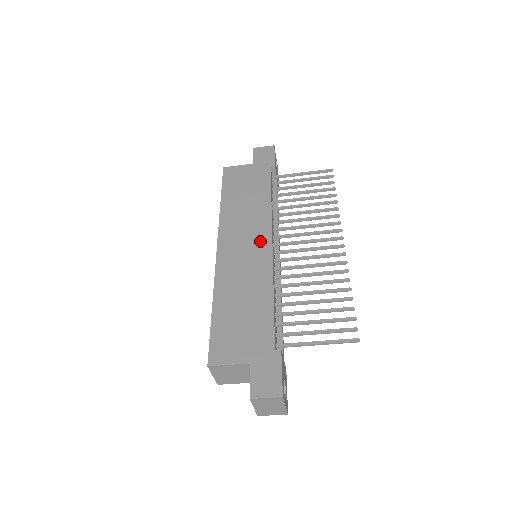
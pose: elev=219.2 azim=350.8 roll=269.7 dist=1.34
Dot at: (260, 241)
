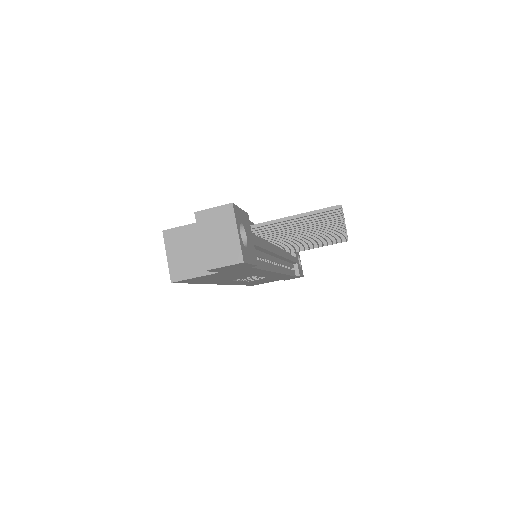
Dot at: occluded
